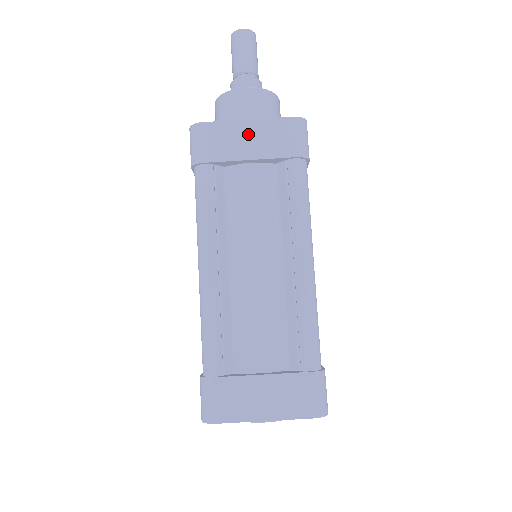
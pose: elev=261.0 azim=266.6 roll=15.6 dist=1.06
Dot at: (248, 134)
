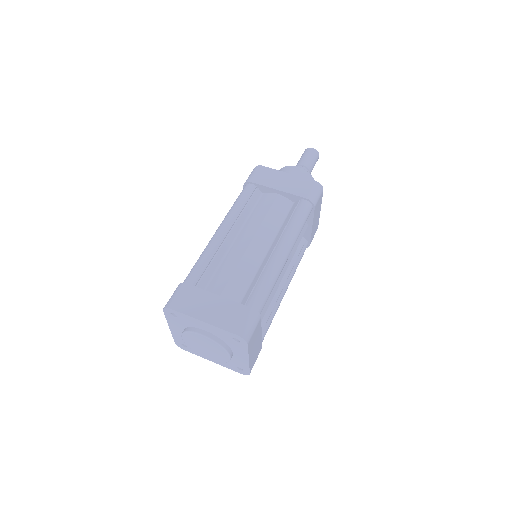
Dot at: (285, 179)
